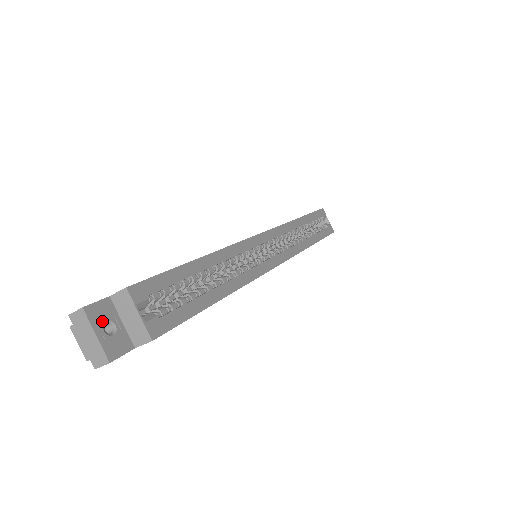
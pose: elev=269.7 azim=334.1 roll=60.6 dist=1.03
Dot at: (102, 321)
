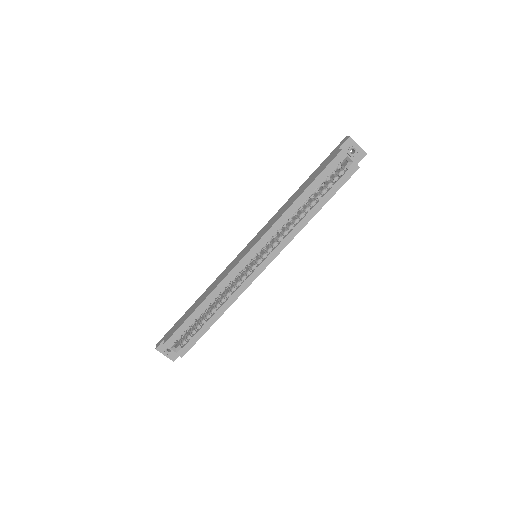
Dot at: (165, 350)
